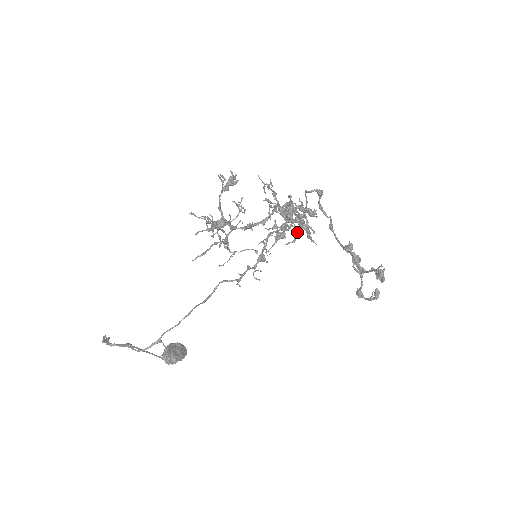
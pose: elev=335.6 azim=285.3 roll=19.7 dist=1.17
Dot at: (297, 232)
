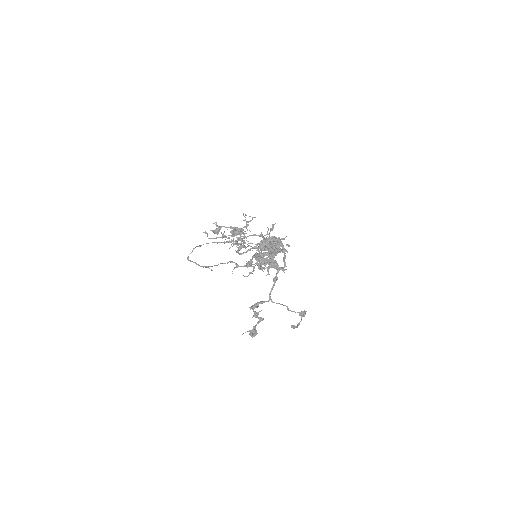
Dot at: (253, 271)
